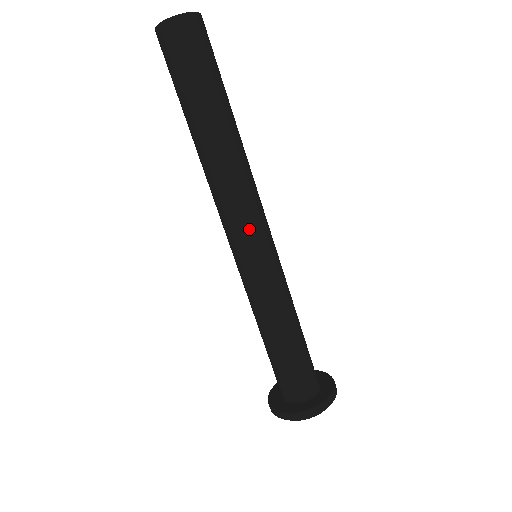
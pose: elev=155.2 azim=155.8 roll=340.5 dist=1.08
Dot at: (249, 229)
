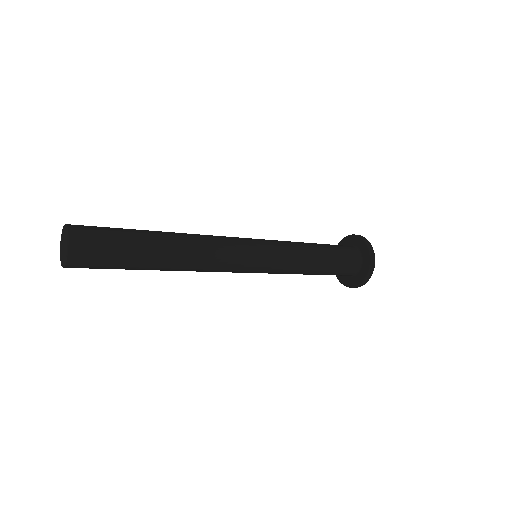
Dot at: (242, 256)
